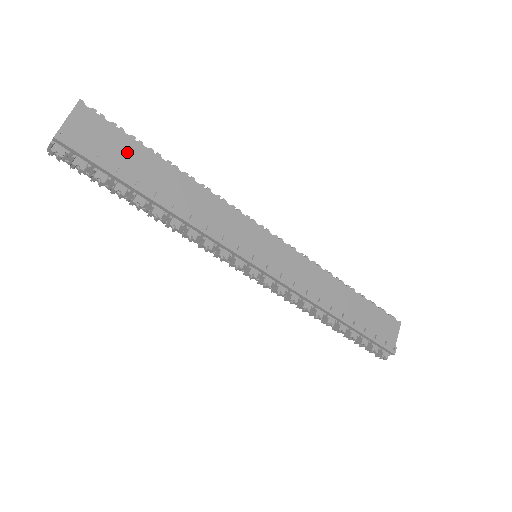
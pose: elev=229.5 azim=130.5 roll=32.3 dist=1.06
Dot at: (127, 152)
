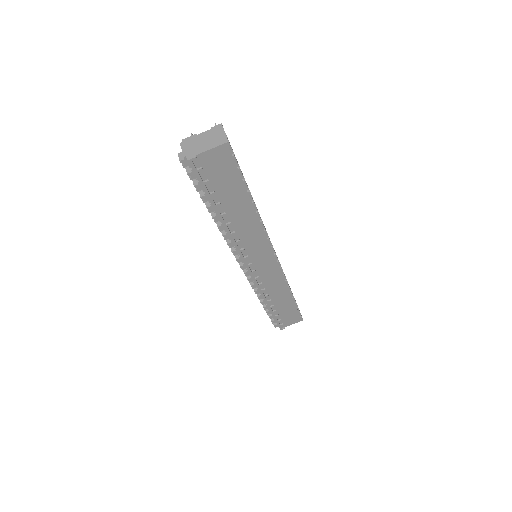
Dot at: (229, 184)
